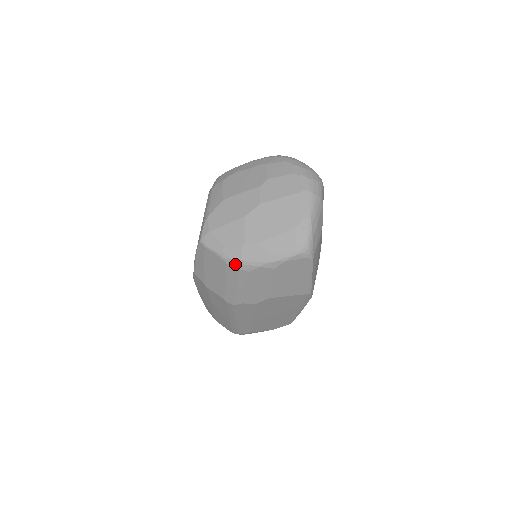
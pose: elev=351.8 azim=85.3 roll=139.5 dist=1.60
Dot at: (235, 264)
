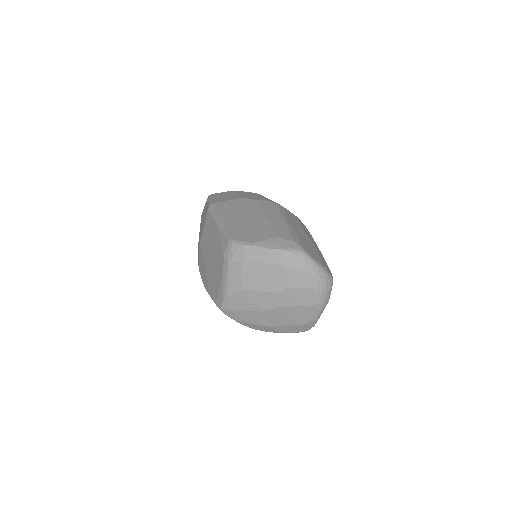
Dot at: (249, 327)
